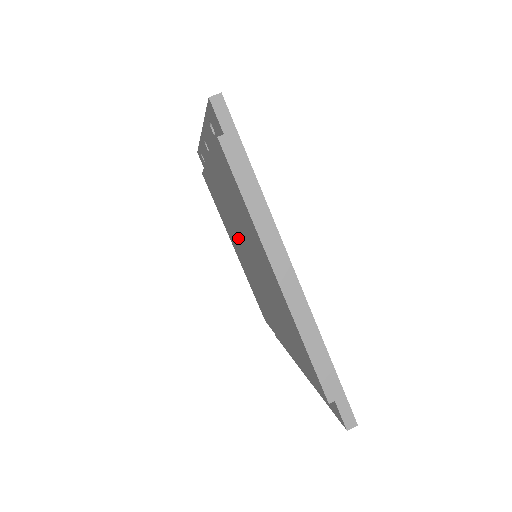
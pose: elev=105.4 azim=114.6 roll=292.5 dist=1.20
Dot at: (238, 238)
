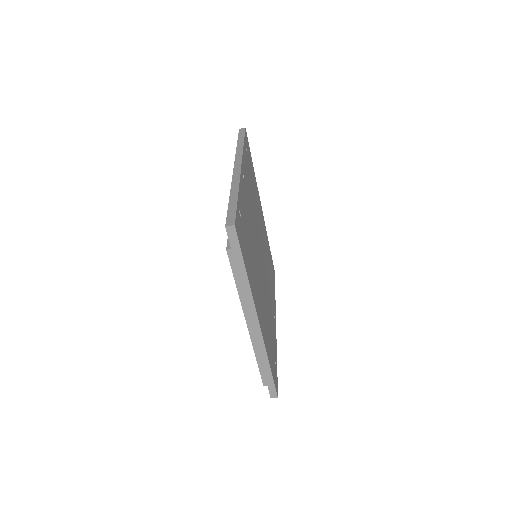
Dot at: occluded
